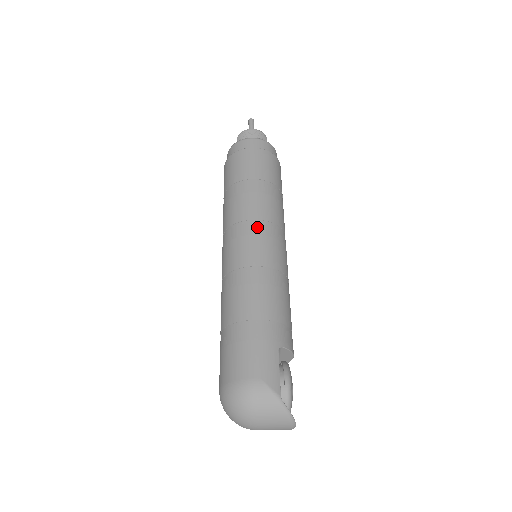
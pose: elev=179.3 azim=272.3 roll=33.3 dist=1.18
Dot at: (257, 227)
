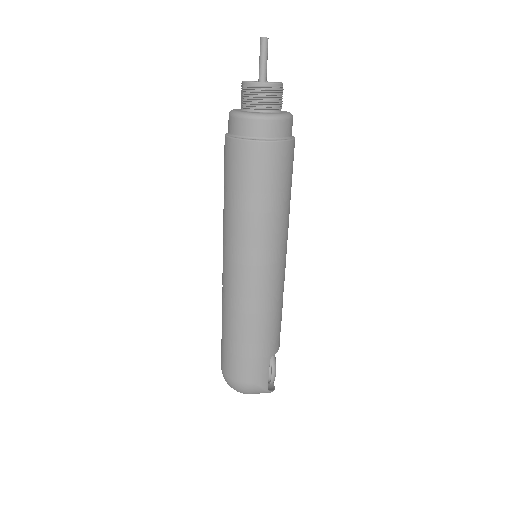
Dot at: (262, 257)
